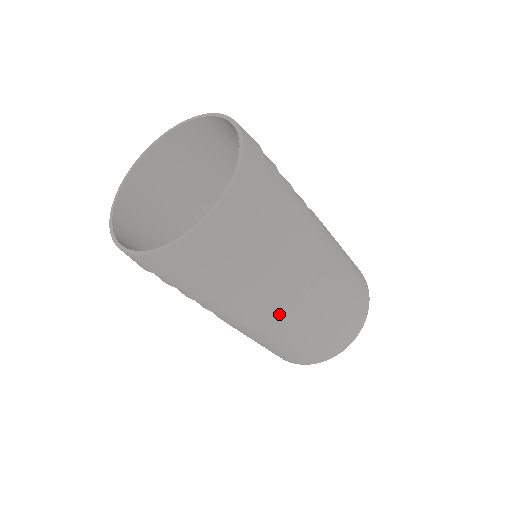
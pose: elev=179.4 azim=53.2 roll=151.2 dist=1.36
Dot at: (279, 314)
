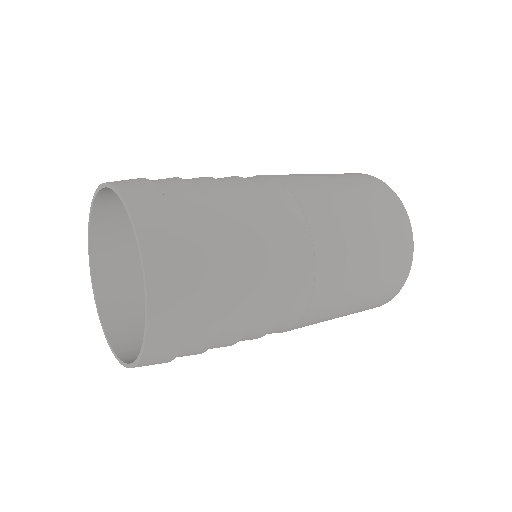
Dot at: (304, 311)
